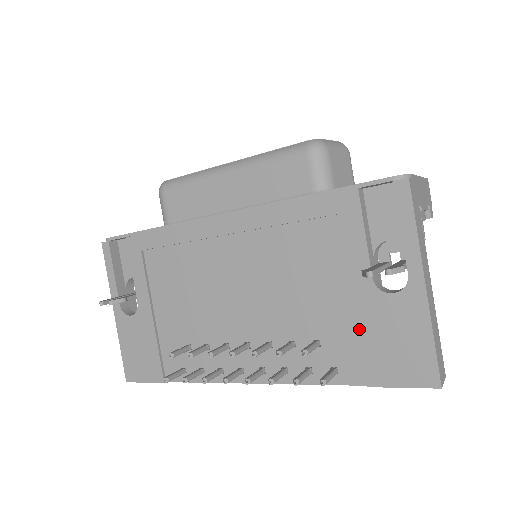
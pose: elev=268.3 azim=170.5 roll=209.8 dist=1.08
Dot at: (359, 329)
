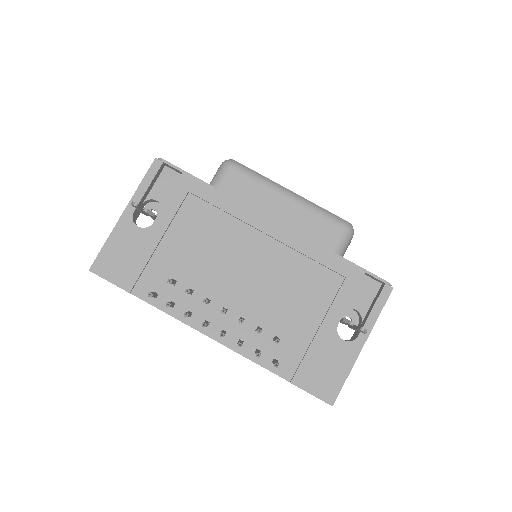
Dot at: (310, 347)
